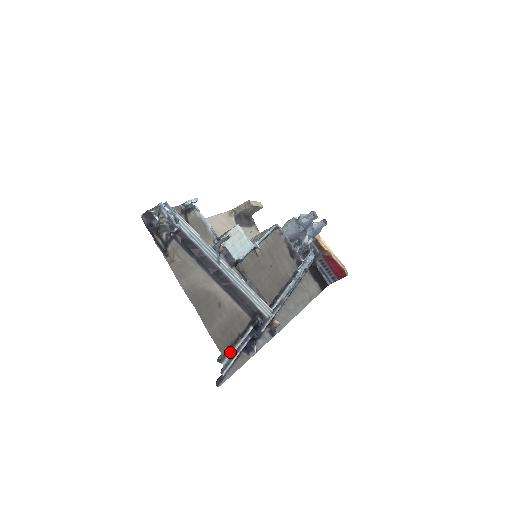
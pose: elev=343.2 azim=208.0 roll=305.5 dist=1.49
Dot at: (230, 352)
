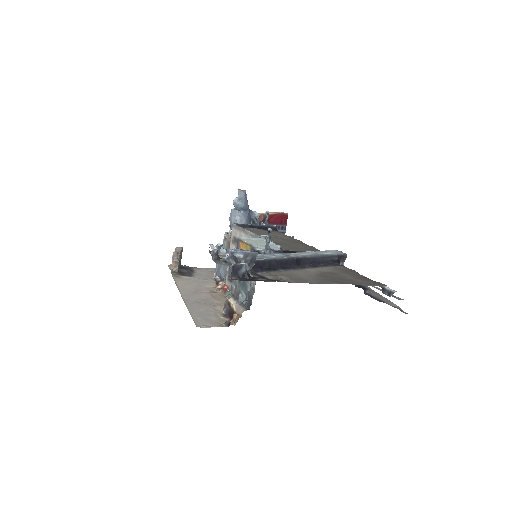
Dot at: (380, 286)
